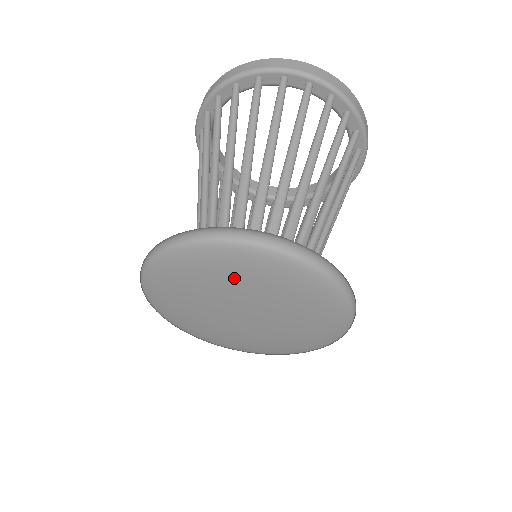
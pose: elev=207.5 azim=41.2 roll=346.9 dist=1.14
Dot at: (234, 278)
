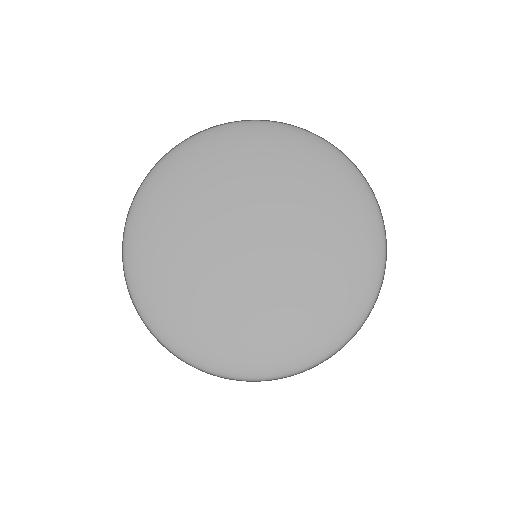
Dot at: (301, 180)
